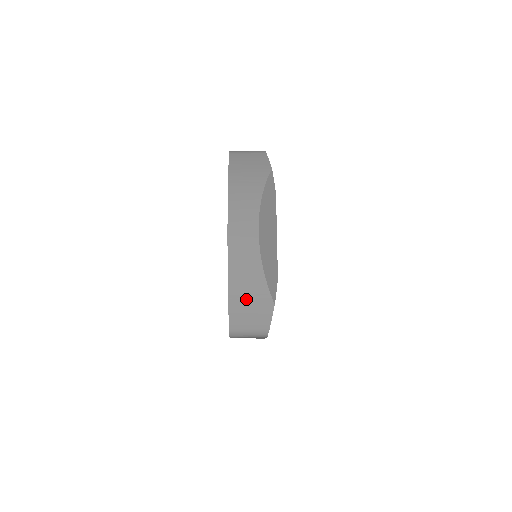
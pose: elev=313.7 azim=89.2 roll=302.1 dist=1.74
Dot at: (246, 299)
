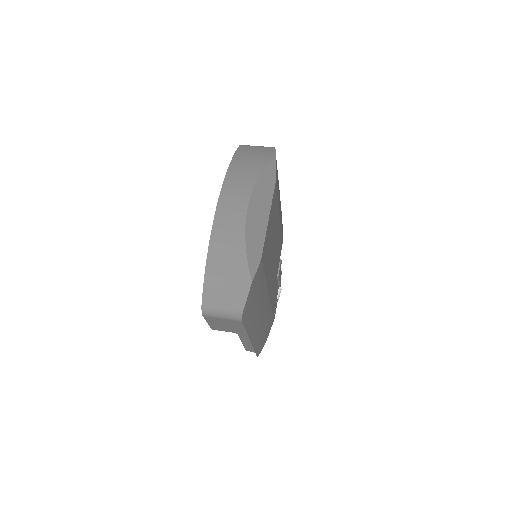
Dot at: (223, 272)
